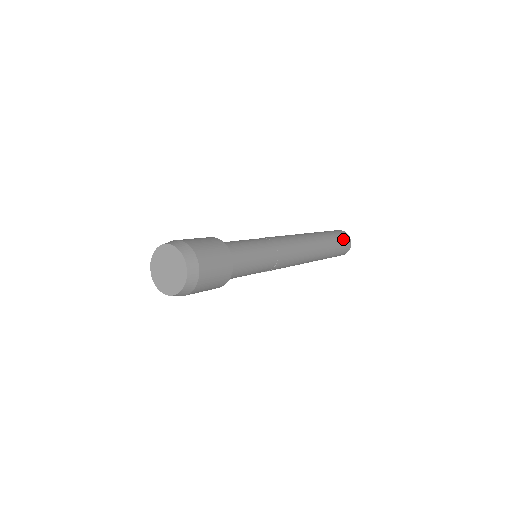
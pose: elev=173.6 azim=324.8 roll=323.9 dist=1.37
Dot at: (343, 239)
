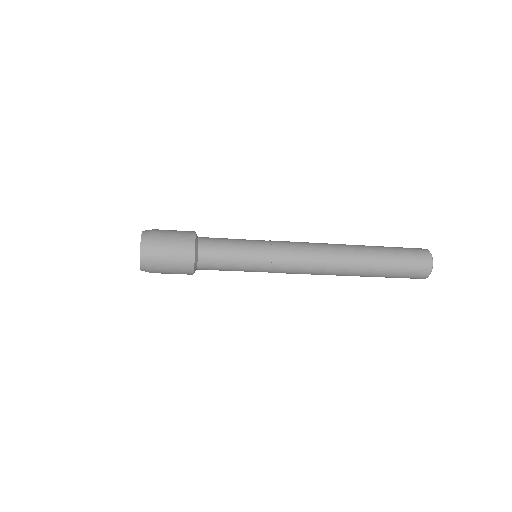
Dot at: (413, 257)
